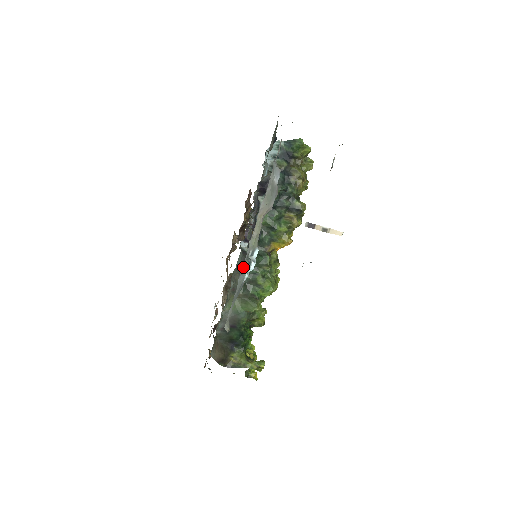
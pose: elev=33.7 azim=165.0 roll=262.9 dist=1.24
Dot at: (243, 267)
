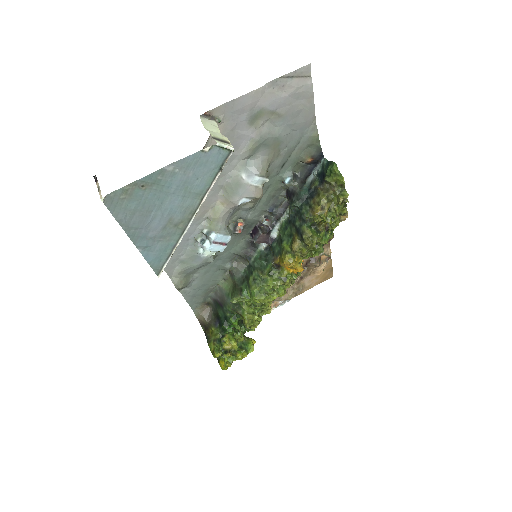
Dot at: (196, 239)
